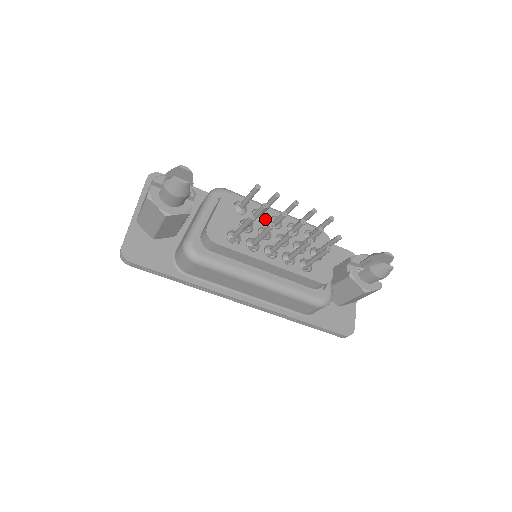
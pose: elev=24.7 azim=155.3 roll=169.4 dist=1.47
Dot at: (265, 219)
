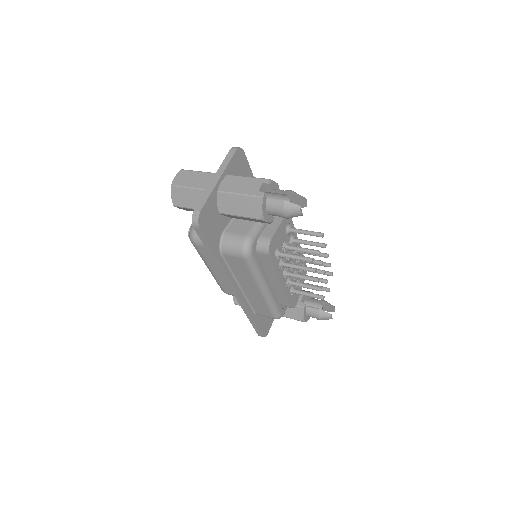
Dot at: (293, 245)
